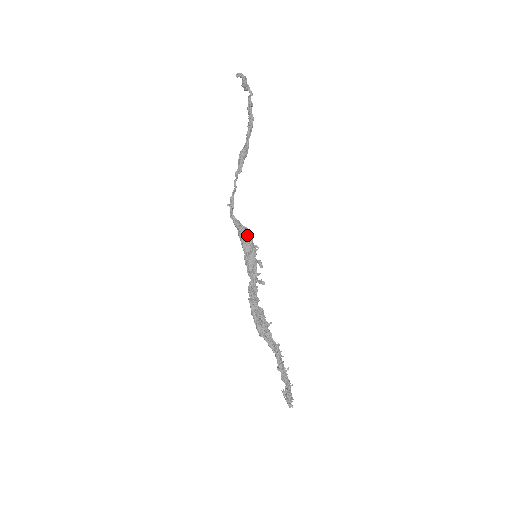
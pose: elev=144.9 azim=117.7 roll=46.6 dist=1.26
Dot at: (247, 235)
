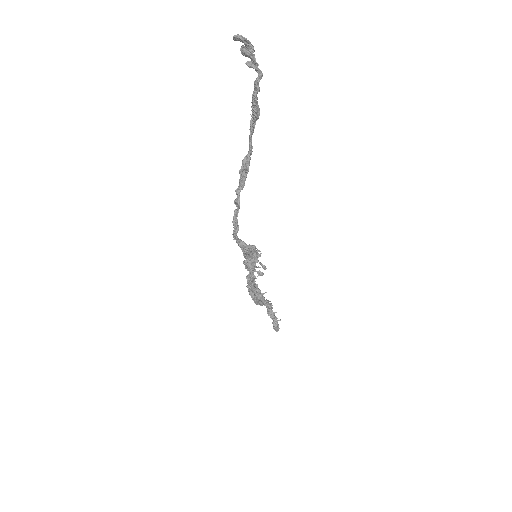
Dot at: (253, 252)
